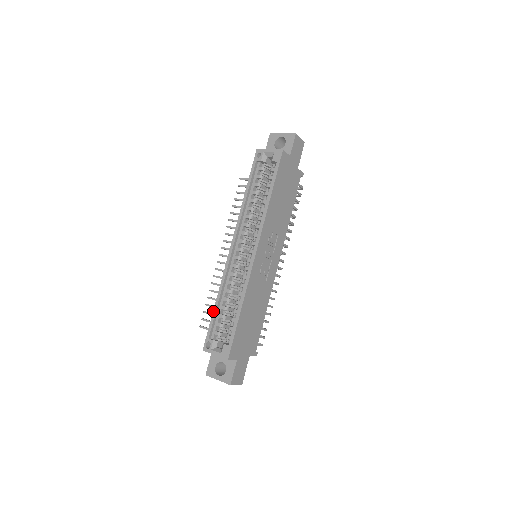
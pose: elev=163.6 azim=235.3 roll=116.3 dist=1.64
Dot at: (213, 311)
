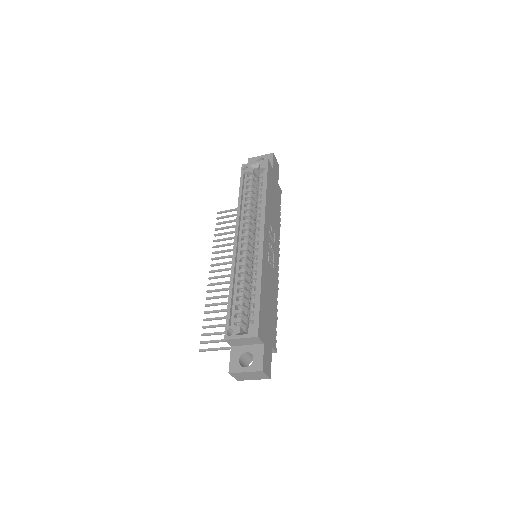
Dot at: (228, 299)
